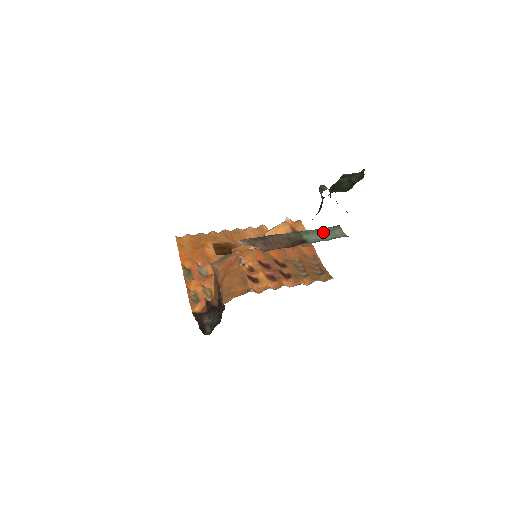
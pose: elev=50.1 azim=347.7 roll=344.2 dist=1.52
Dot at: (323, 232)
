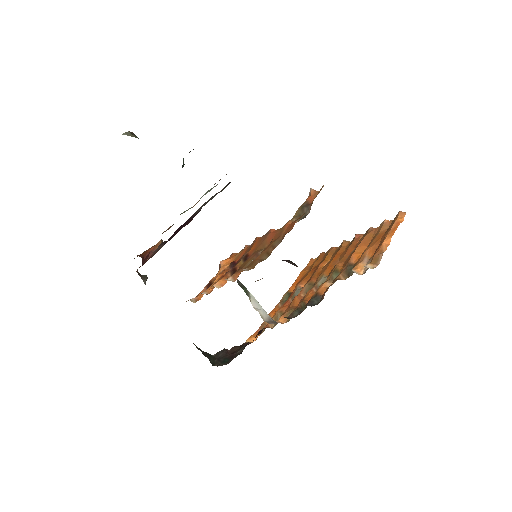
Dot at: (207, 192)
